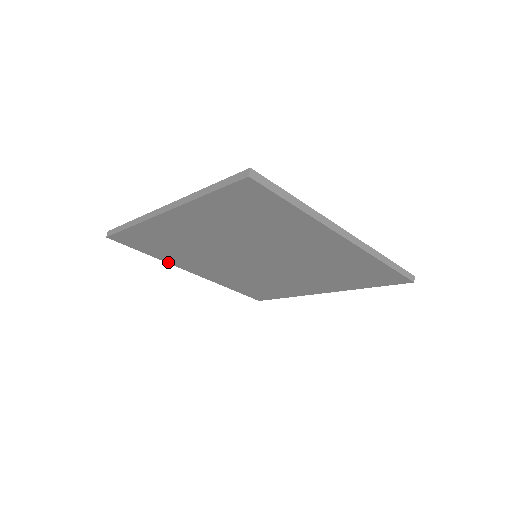
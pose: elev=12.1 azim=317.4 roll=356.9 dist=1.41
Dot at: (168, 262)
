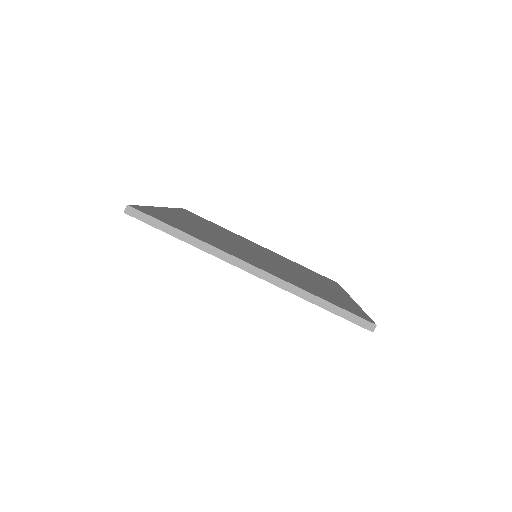
Dot at: occluded
